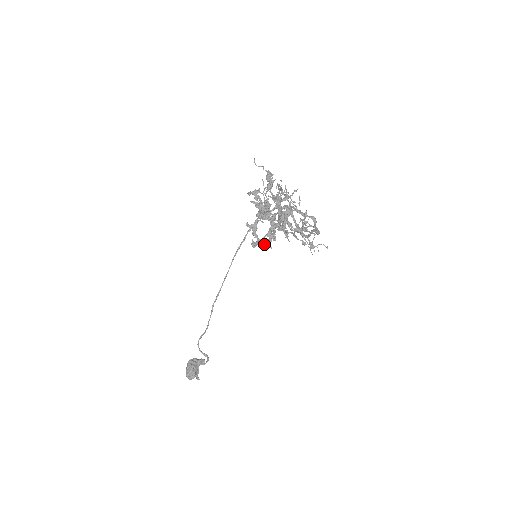
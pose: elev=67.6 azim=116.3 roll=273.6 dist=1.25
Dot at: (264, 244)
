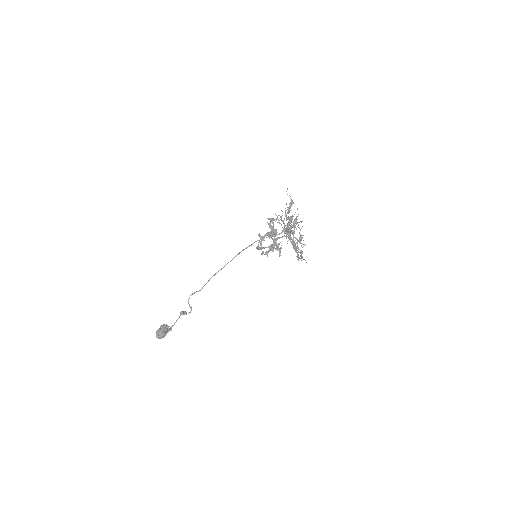
Dot at: occluded
